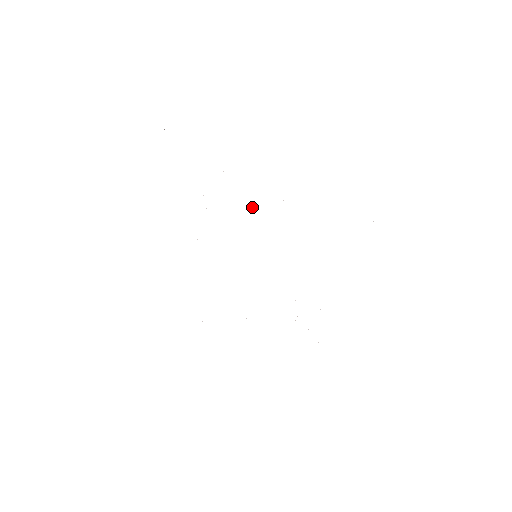
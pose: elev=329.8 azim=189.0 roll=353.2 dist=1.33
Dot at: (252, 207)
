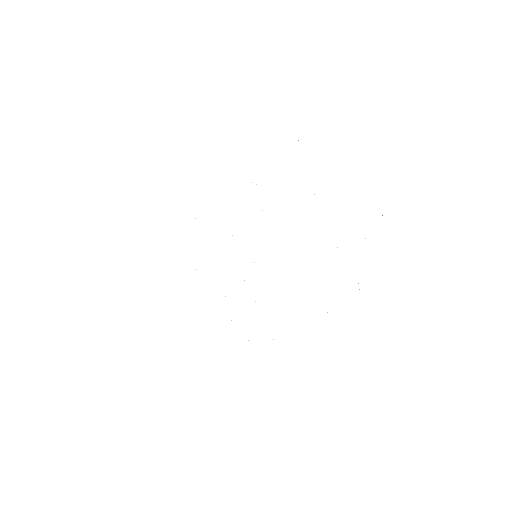
Dot at: occluded
